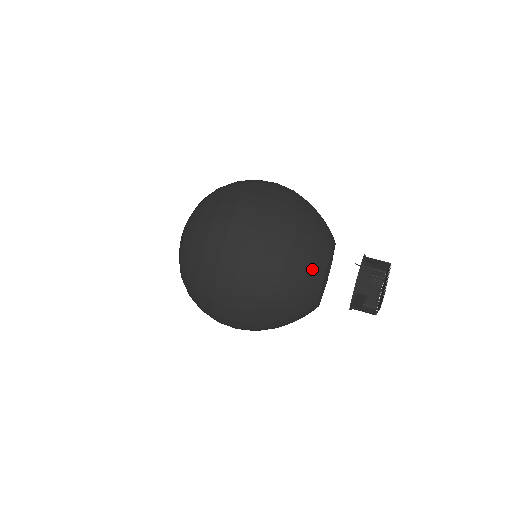
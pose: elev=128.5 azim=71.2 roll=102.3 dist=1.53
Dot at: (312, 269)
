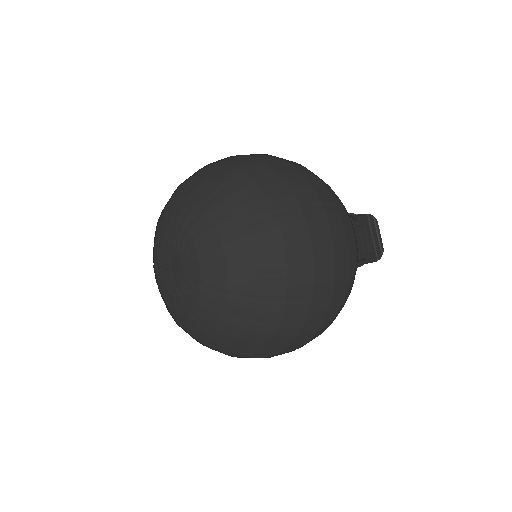
Dot at: occluded
